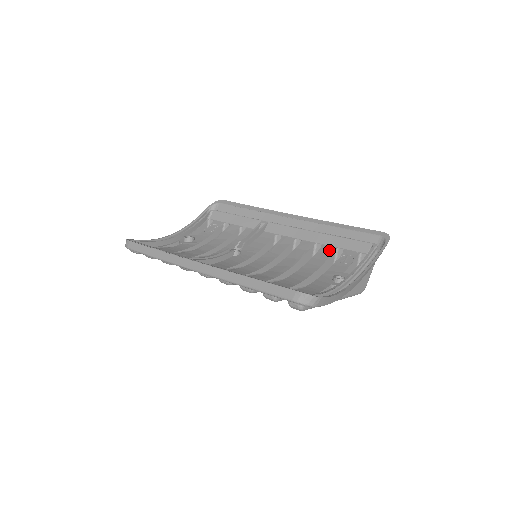
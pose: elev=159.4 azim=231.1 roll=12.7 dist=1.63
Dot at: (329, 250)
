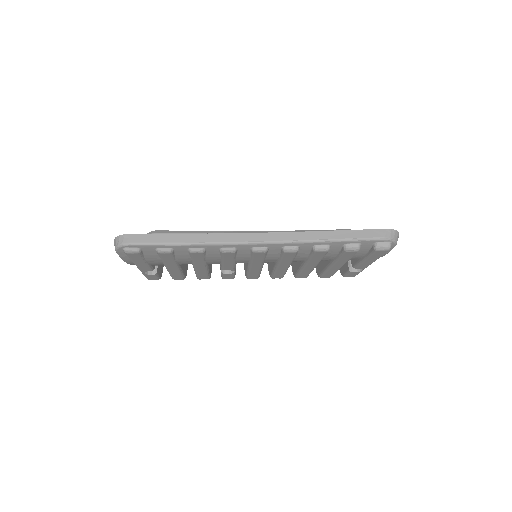
Dot at: occluded
